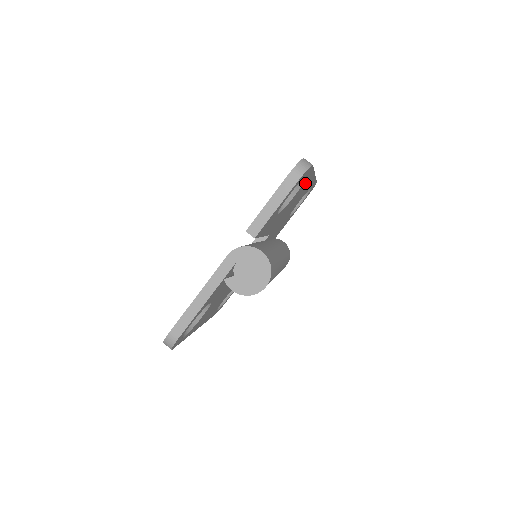
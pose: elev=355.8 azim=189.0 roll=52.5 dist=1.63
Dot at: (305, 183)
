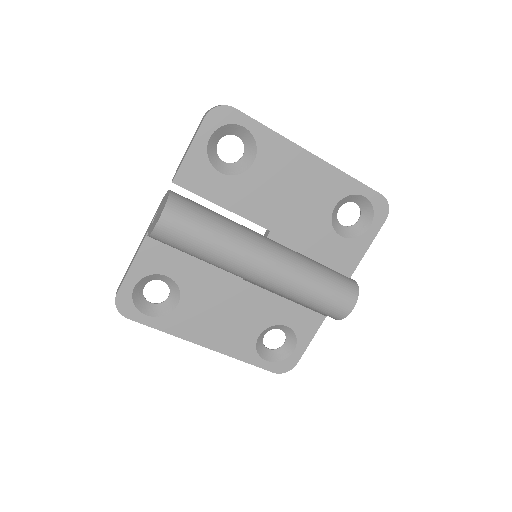
Dot at: (275, 151)
